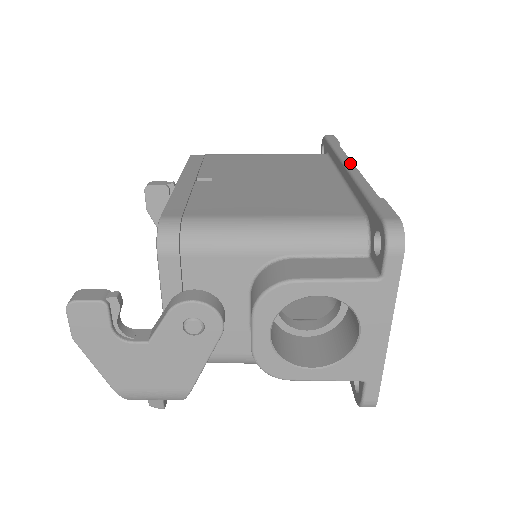
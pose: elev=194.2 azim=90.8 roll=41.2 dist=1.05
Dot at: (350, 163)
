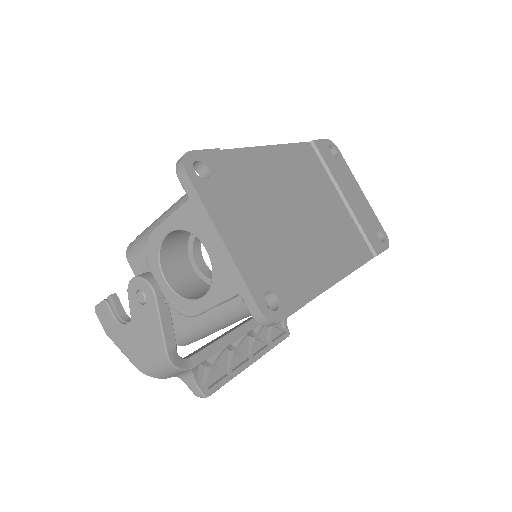
Dot at: (272, 146)
